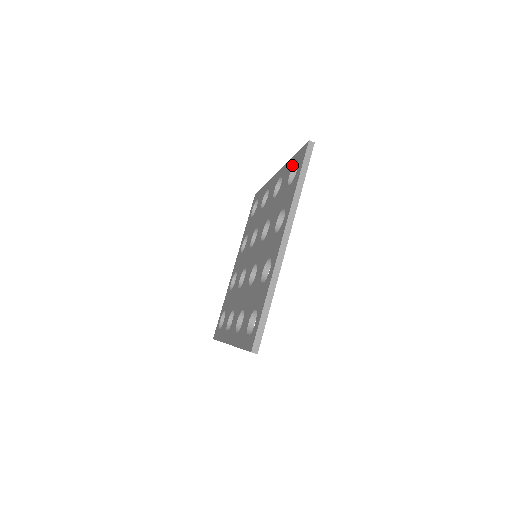
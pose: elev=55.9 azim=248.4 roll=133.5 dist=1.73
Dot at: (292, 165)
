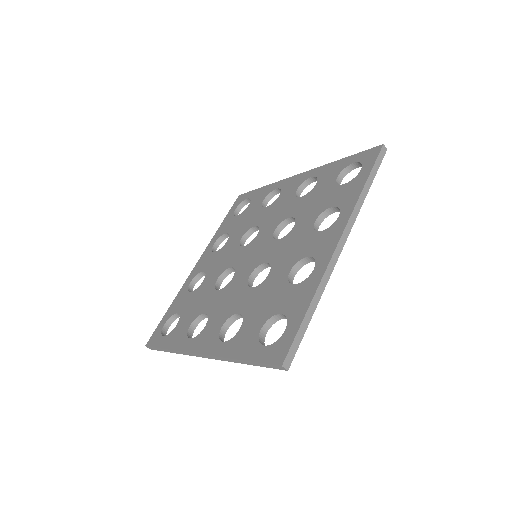
Dot at: (343, 166)
